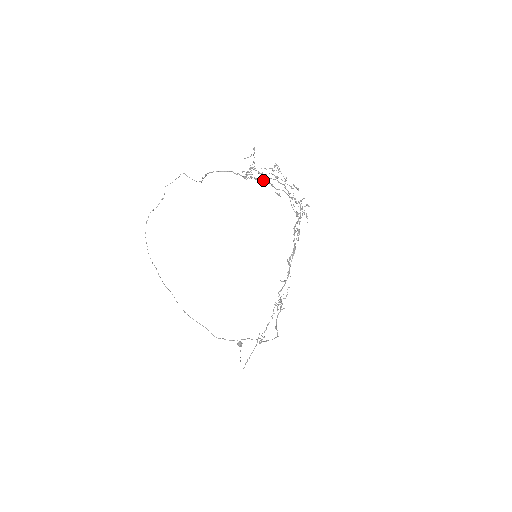
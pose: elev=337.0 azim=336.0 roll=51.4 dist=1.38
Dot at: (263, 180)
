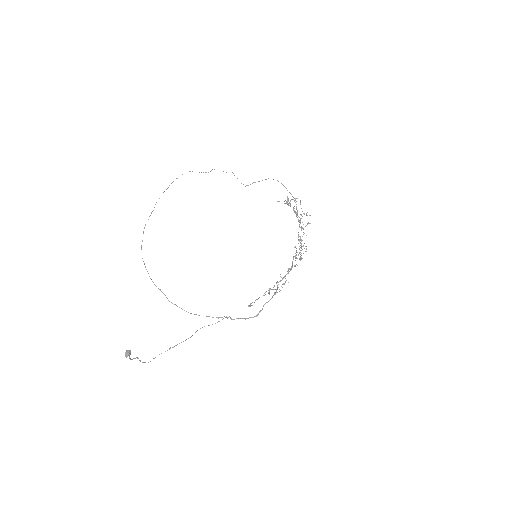
Dot at: occluded
